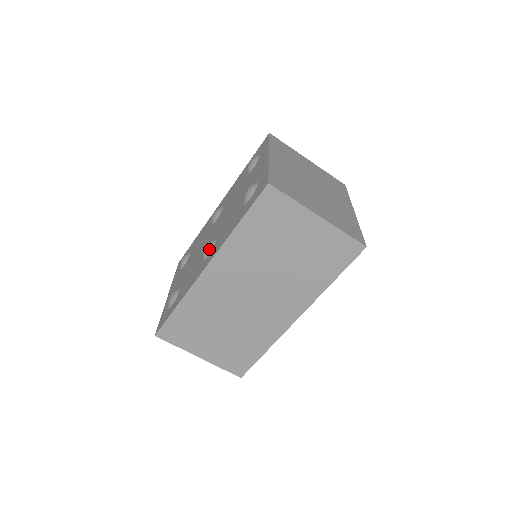
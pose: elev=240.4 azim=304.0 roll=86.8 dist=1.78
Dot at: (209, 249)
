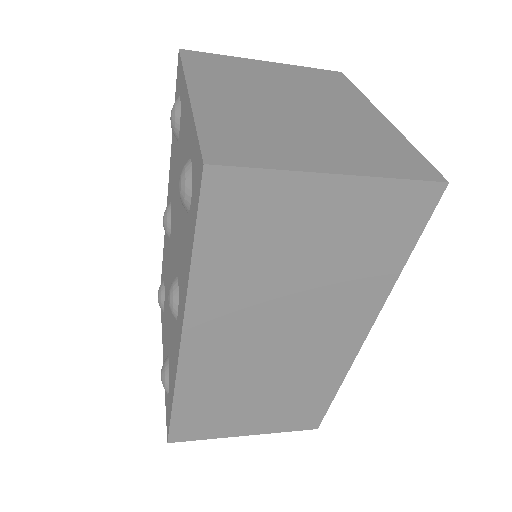
Dot at: (174, 301)
